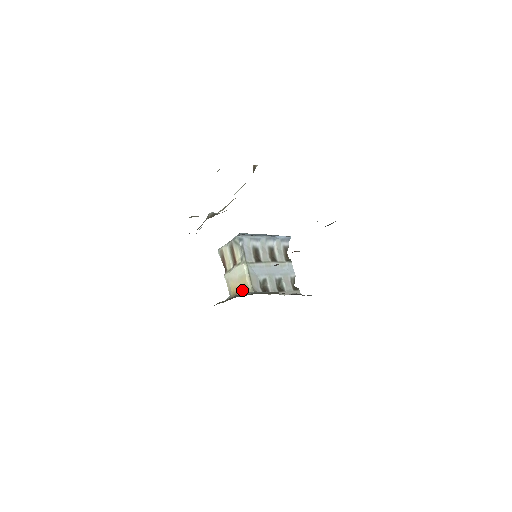
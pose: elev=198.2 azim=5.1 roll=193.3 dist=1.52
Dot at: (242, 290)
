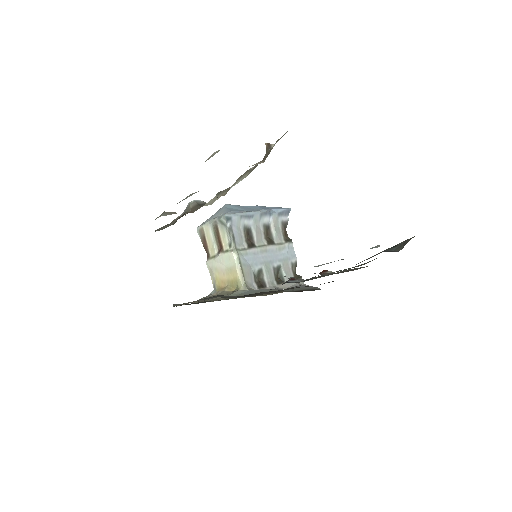
Dot at: (231, 285)
